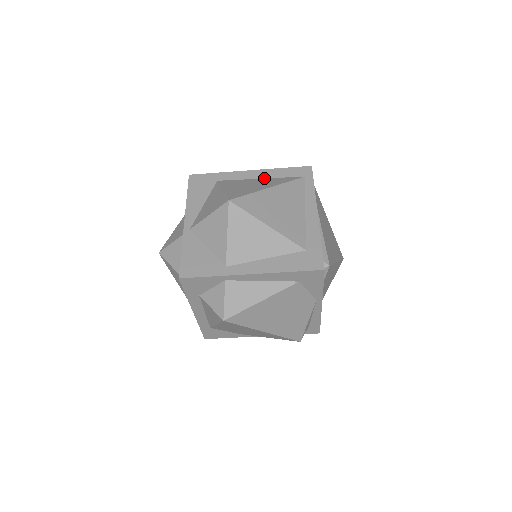
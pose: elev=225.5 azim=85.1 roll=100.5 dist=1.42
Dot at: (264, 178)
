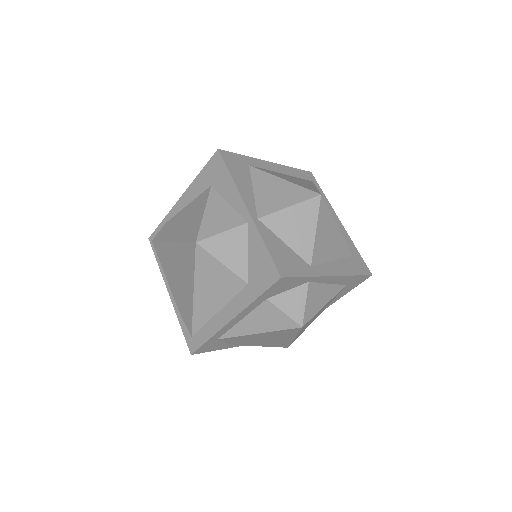
Dot at: (286, 174)
